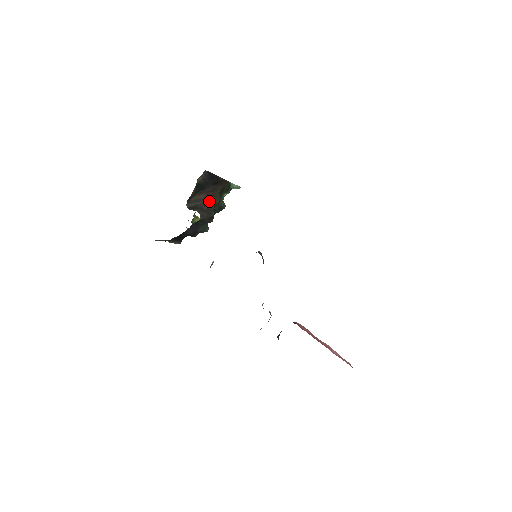
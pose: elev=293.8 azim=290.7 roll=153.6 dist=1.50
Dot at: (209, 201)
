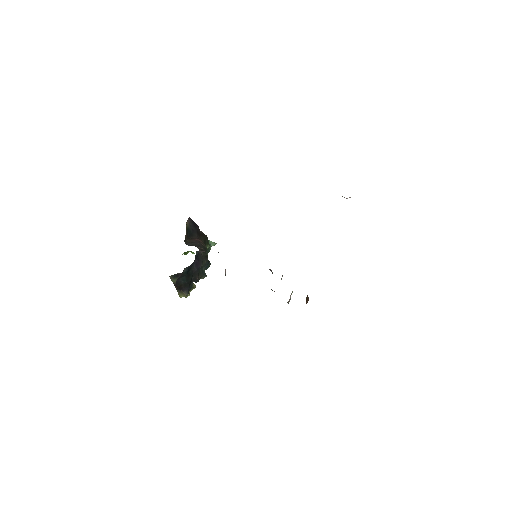
Dot at: (199, 244)
